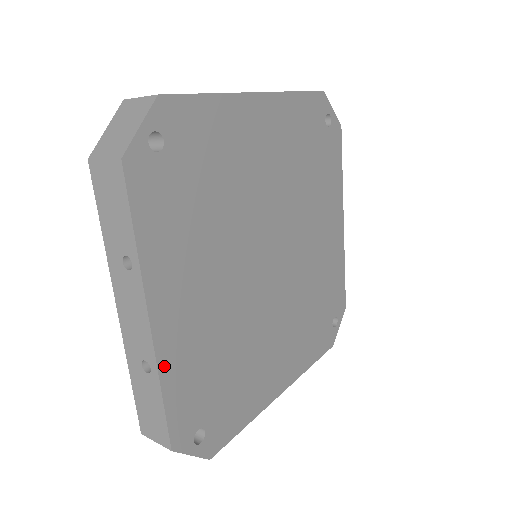
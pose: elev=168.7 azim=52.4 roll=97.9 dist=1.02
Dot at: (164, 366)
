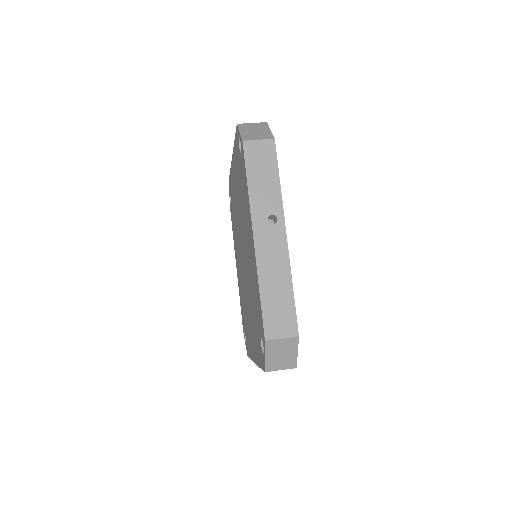
Dot at: occluded
